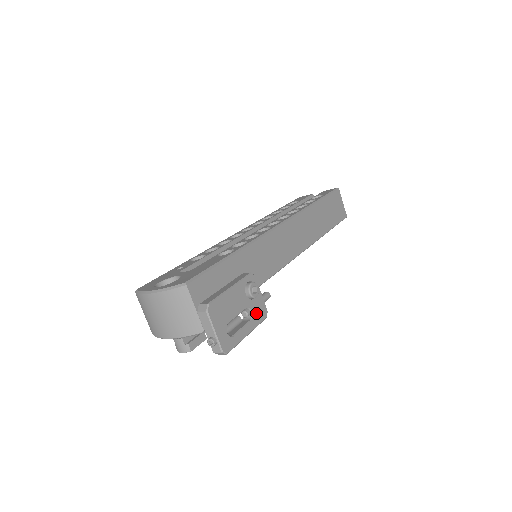
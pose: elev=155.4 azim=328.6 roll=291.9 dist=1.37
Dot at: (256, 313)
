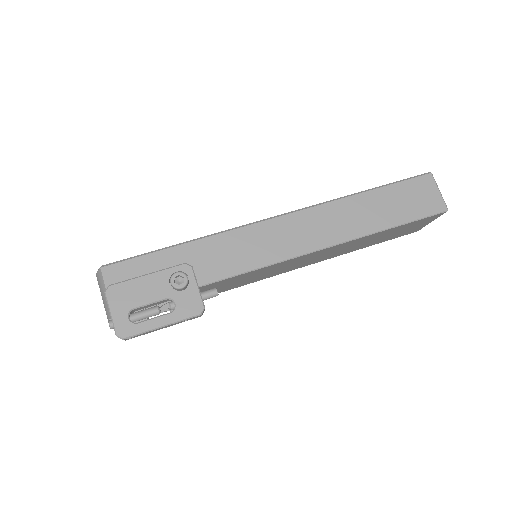
Dot at: (182, 306)
